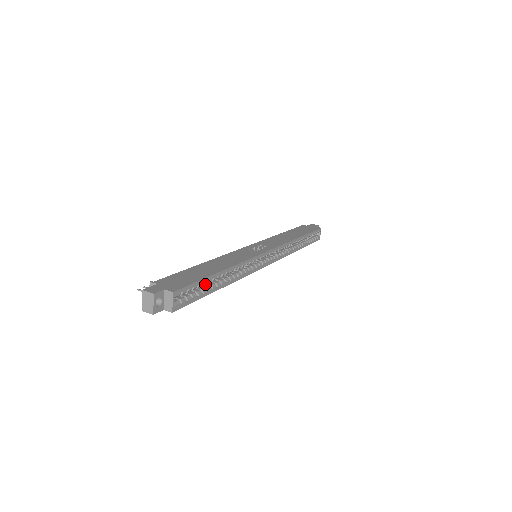
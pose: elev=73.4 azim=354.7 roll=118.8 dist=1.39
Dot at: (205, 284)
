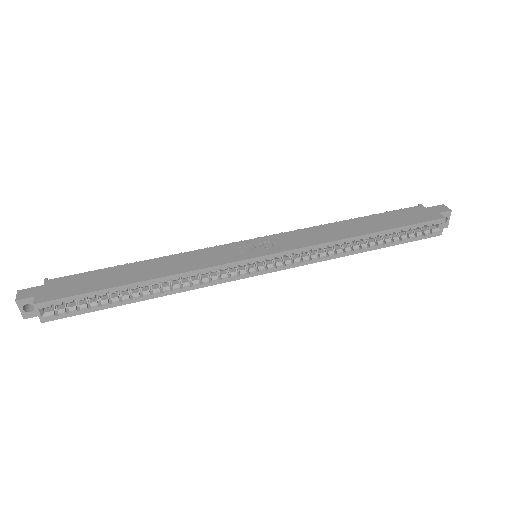
Dot at: (117, 292)
